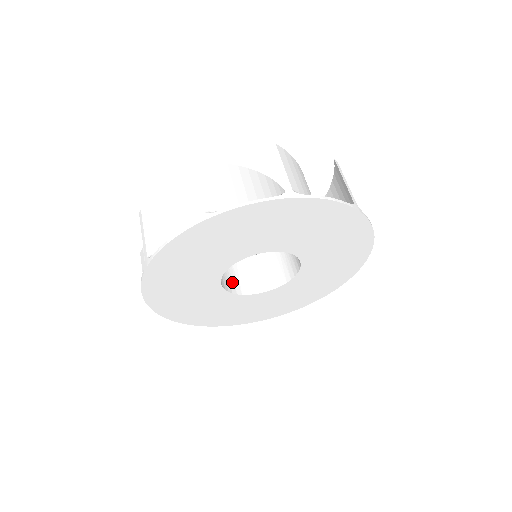
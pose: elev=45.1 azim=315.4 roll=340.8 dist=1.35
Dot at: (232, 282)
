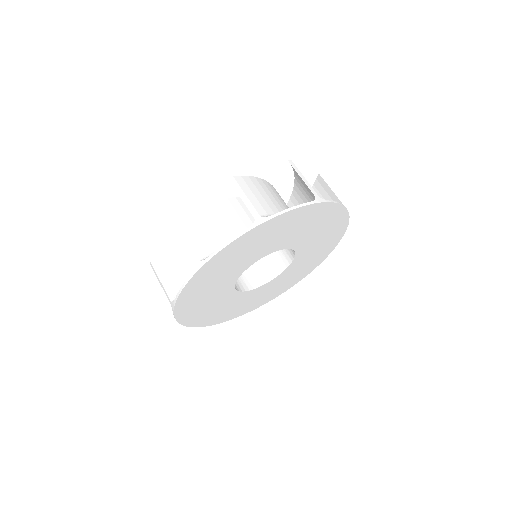
Dot at: occluded
